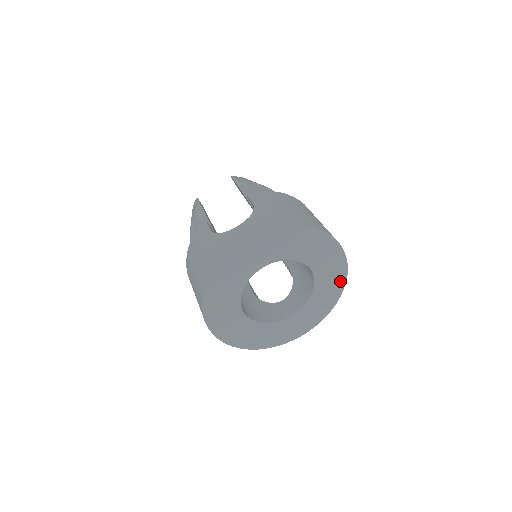
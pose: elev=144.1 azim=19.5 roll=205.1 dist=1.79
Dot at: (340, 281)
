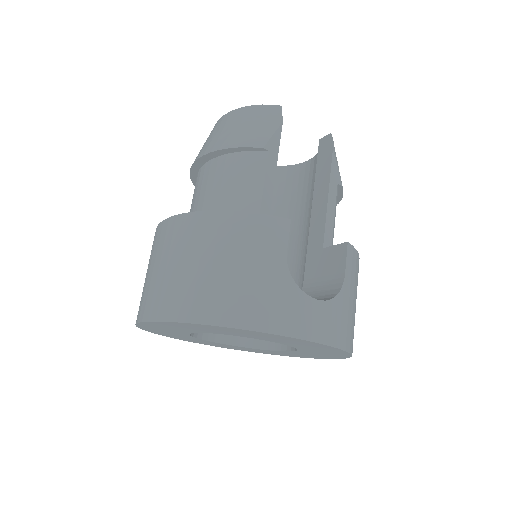
Dot at: (283, 355)
